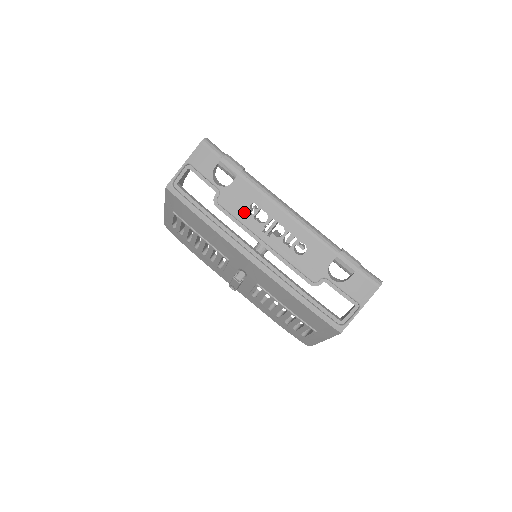
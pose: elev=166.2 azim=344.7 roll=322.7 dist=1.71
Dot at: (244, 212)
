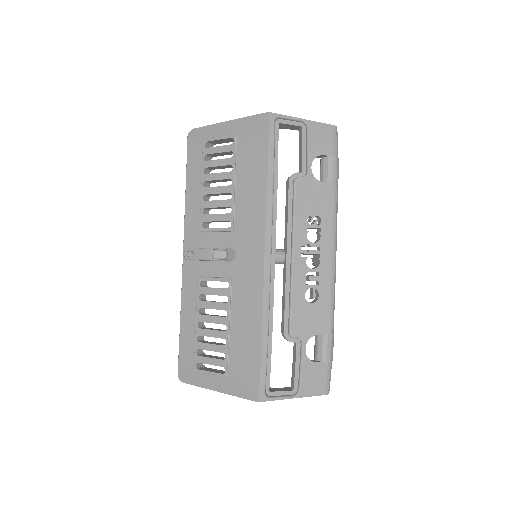
Dot at: (306, 214)
